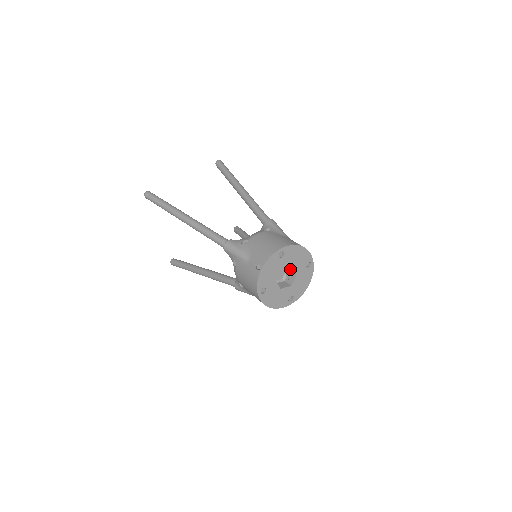
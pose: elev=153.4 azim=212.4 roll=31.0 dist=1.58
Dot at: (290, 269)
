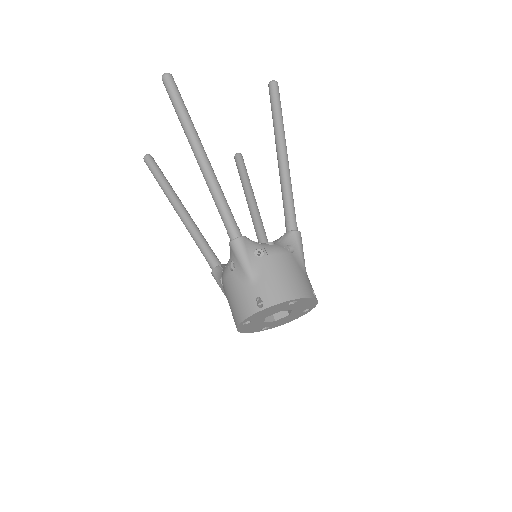
Dot at: occluded
